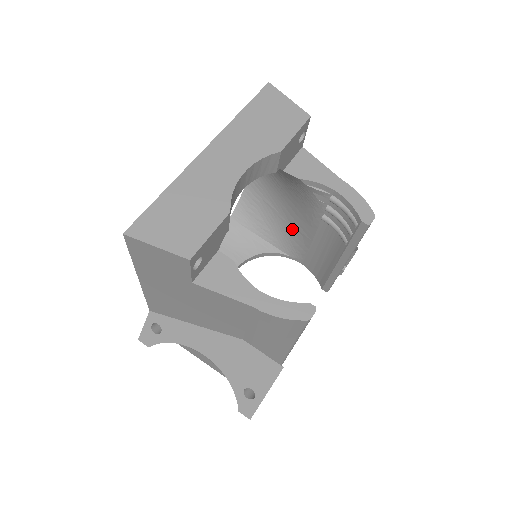
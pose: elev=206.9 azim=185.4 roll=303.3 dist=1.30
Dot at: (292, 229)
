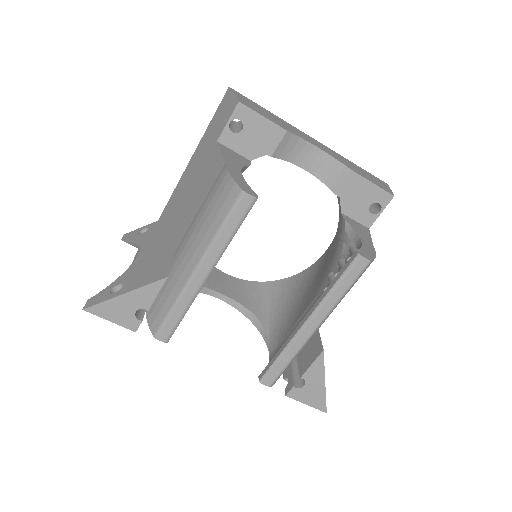
Dot at: (297, 309)
